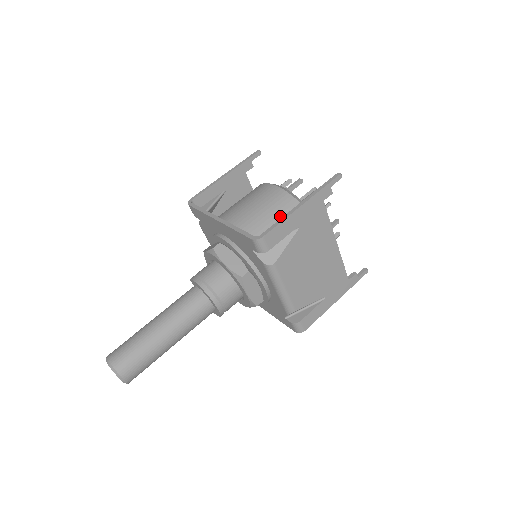
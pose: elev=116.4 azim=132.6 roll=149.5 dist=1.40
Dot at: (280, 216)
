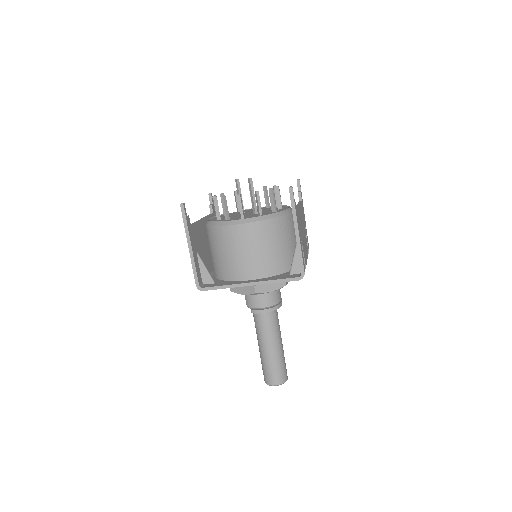
Dot at: (274, 240)
